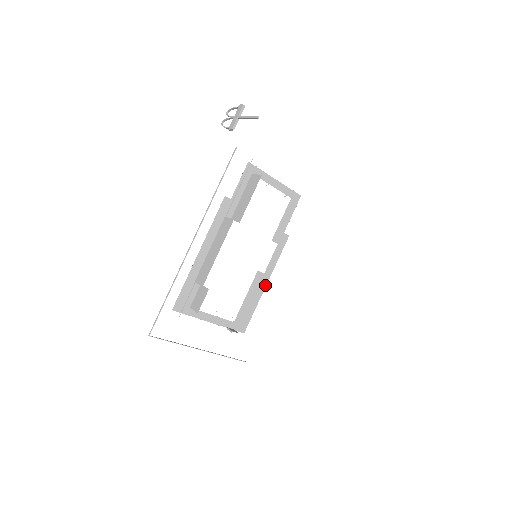
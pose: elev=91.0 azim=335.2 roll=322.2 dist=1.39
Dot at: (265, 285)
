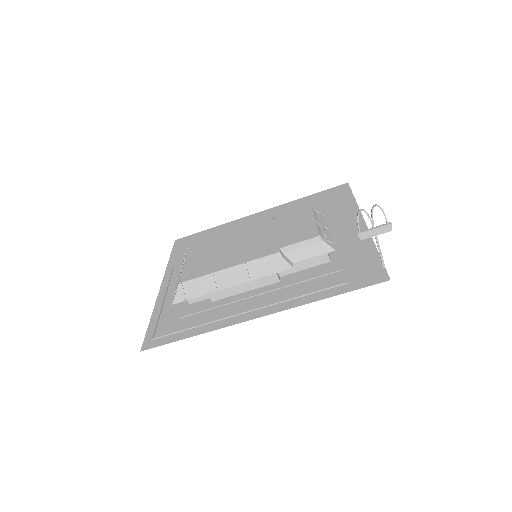
Dot at: occluded
